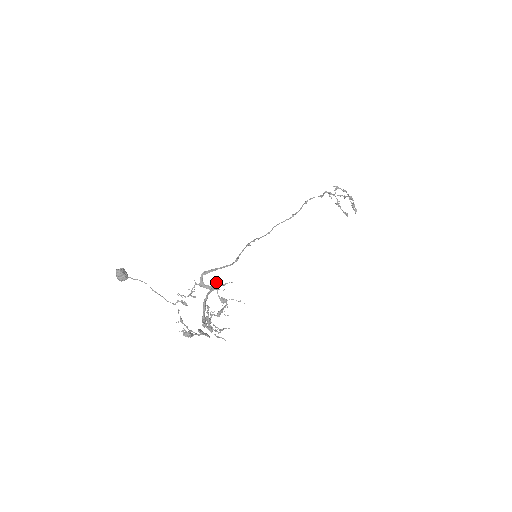
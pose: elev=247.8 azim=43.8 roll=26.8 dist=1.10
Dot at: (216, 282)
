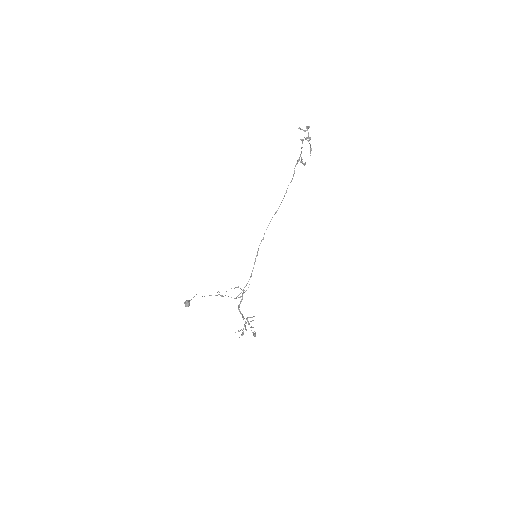
Dot at: occluded
